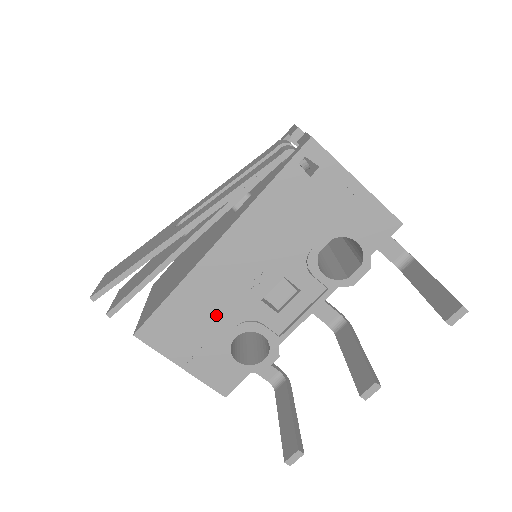
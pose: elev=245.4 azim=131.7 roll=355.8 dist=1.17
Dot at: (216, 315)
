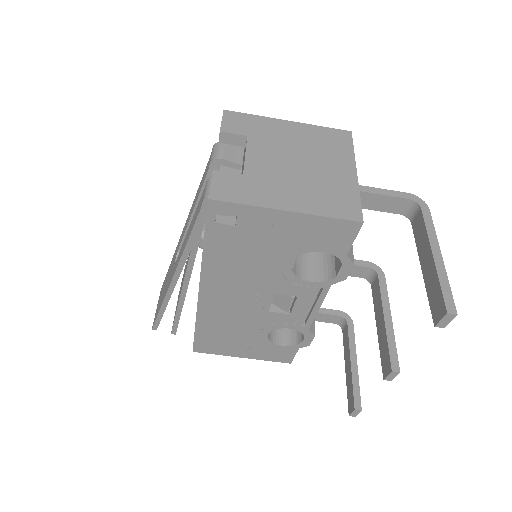
Dot at: (240, 328)
